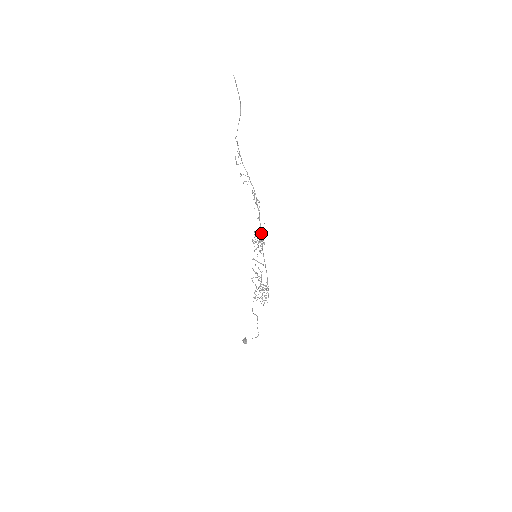
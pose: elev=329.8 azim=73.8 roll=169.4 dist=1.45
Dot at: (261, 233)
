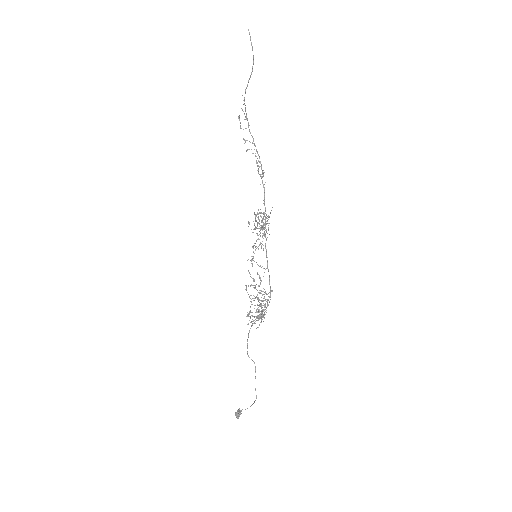
Dot at: (265, 221)
